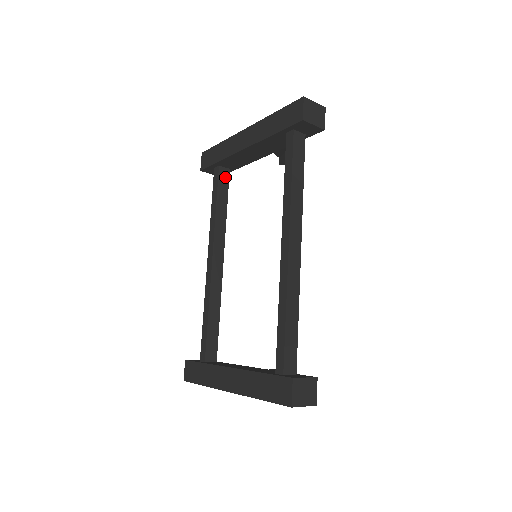
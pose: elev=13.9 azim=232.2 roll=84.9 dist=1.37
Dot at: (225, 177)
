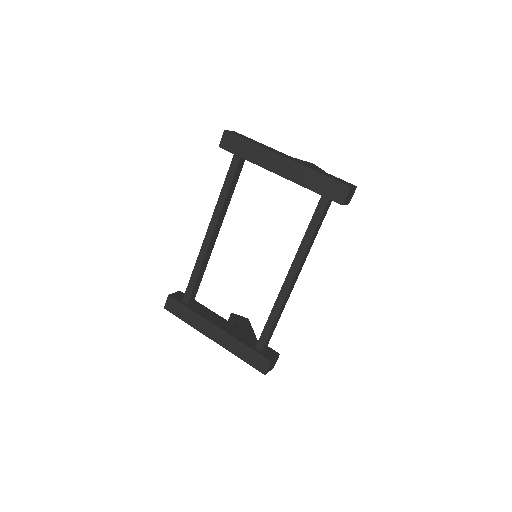
Dot at: (241, 165)
